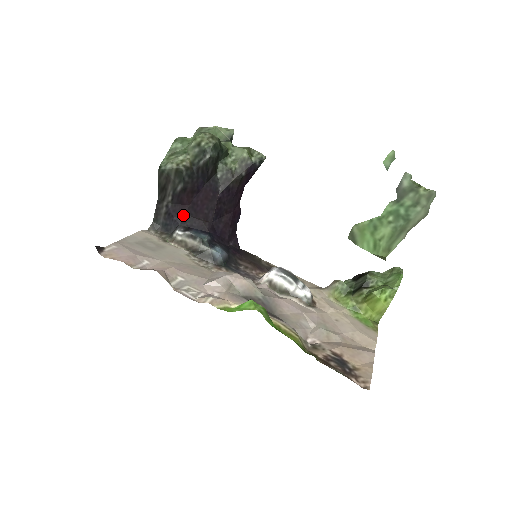
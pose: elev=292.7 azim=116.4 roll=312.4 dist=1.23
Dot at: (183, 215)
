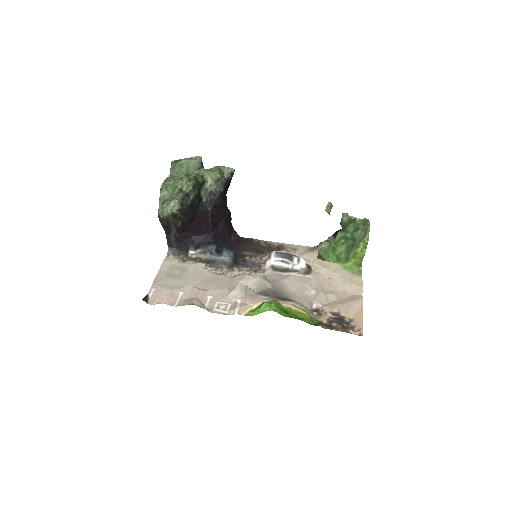
Dot at: (189, 238)
